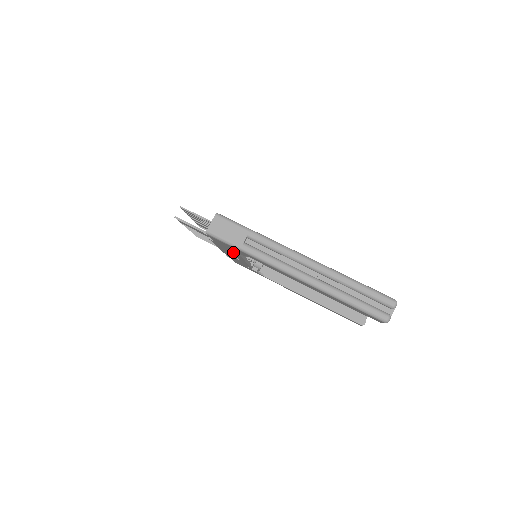
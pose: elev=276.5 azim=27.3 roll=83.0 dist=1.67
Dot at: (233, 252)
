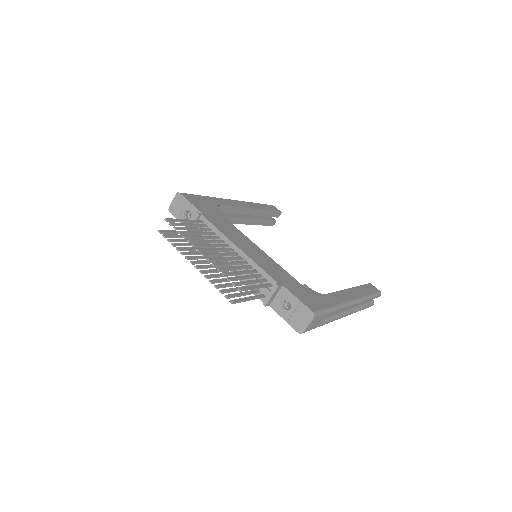
Dot at: occluded
